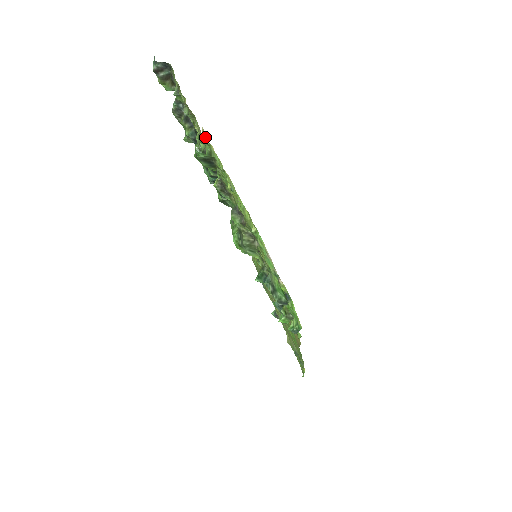
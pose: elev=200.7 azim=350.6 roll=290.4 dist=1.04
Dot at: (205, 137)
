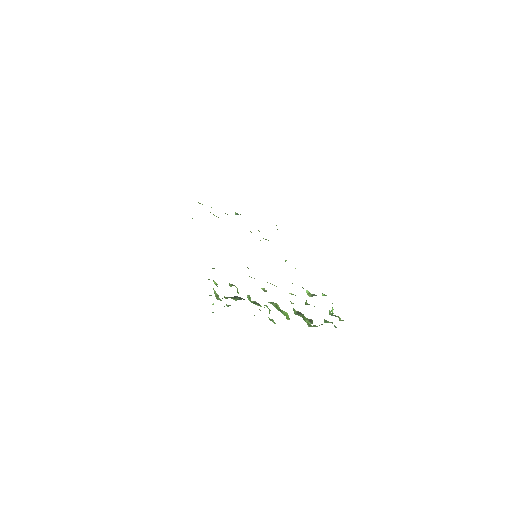
Dot at: occluded
